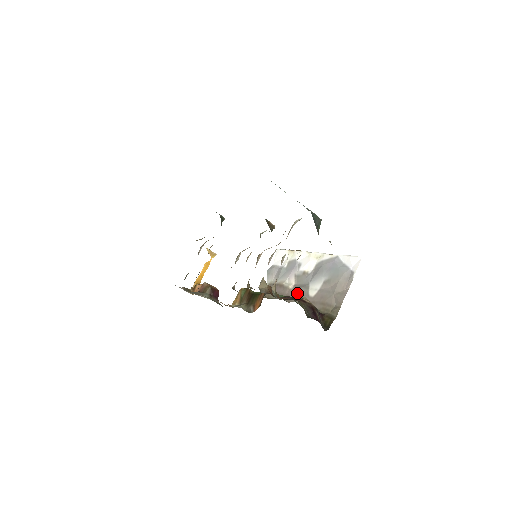
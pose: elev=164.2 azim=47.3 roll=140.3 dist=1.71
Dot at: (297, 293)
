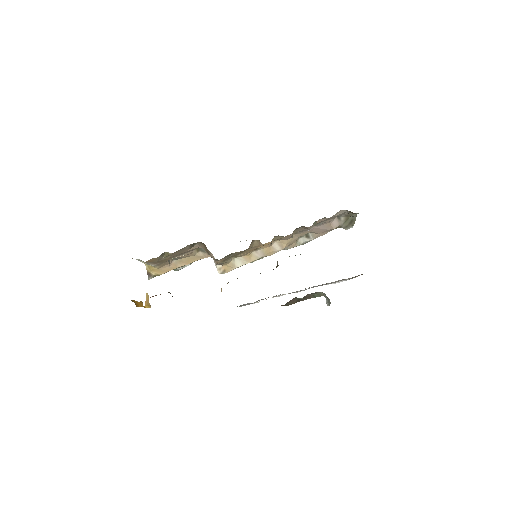
Dot at: occluded
